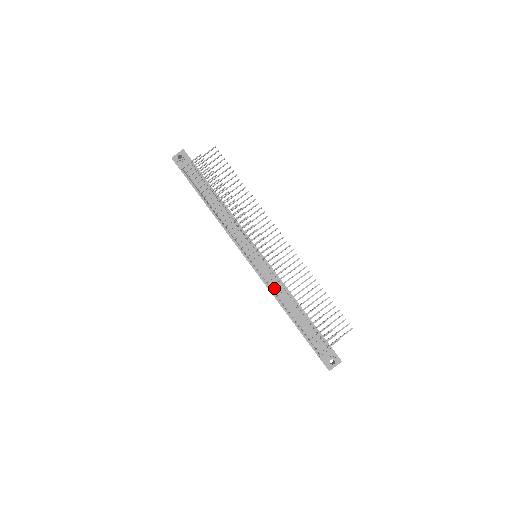
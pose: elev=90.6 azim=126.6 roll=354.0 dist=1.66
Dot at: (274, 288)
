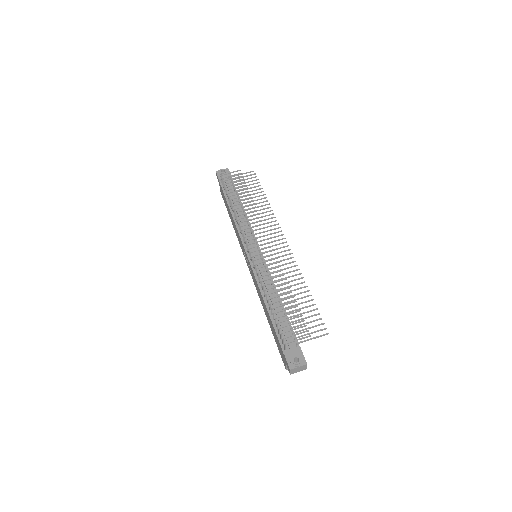
Dot at: occluded
